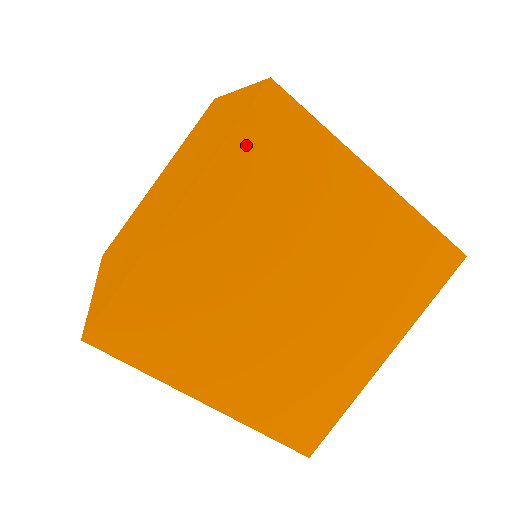
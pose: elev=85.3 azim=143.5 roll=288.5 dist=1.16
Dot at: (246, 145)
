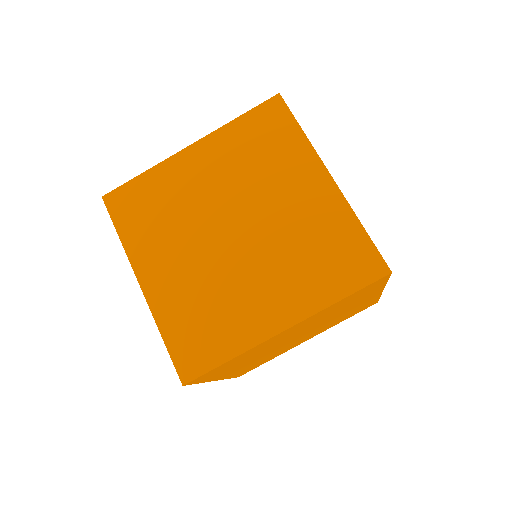
Dot at: (248, 124)
